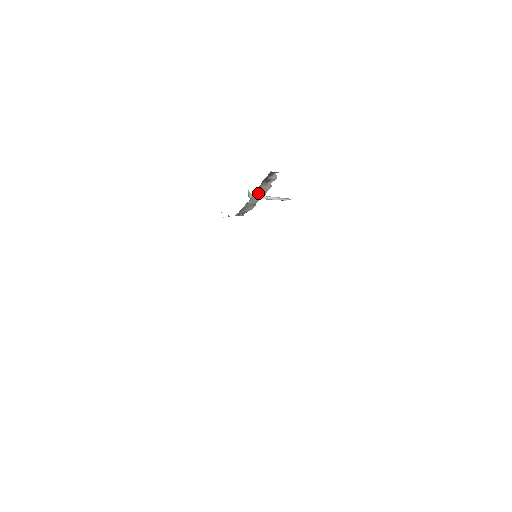
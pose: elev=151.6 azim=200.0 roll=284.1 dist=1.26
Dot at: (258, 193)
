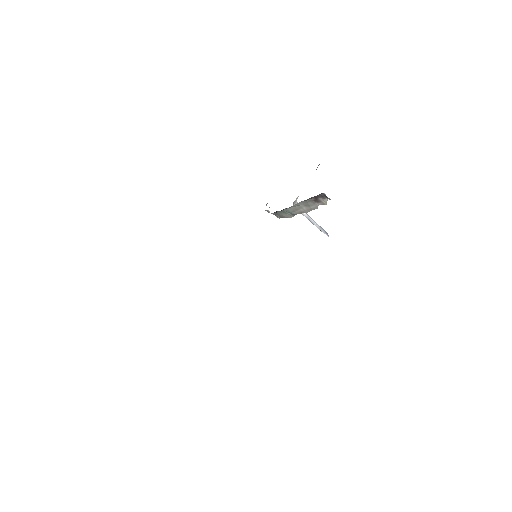
Dot at: (302, 206)
